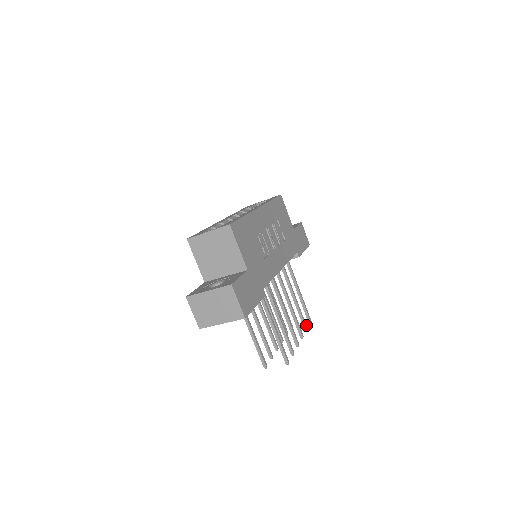
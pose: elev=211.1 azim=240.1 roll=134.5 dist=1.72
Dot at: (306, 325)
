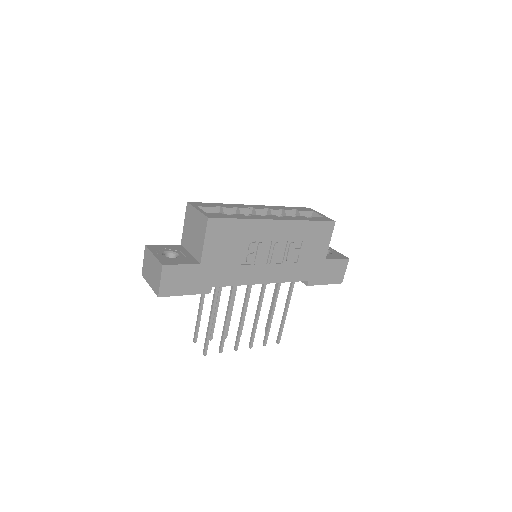
Dot at: occluded
